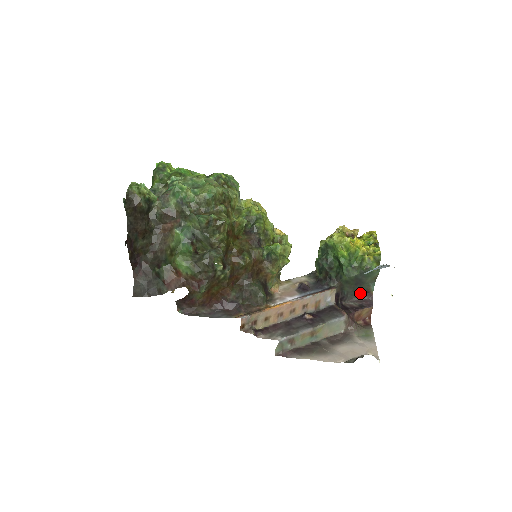
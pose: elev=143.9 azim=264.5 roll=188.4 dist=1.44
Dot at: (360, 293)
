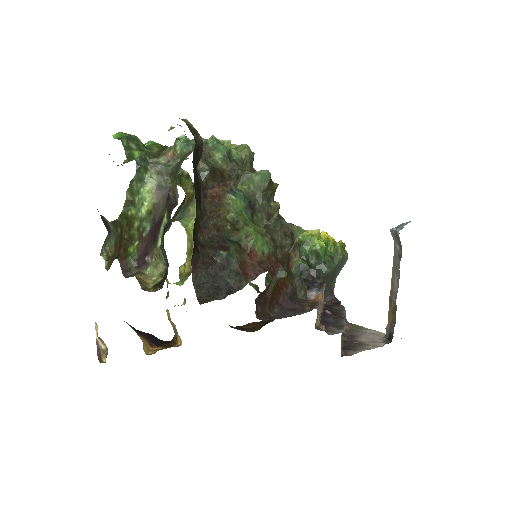
Dot at: (328, 292)
